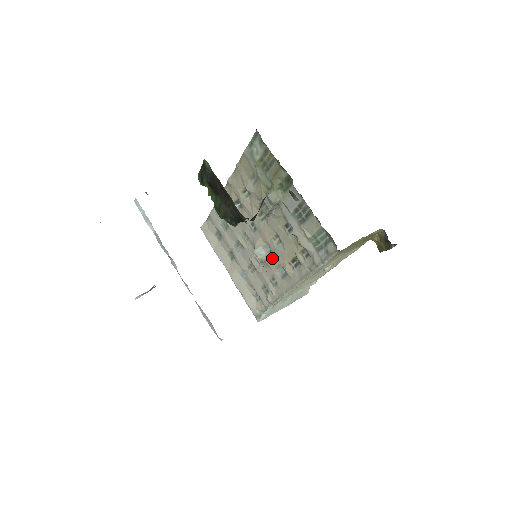
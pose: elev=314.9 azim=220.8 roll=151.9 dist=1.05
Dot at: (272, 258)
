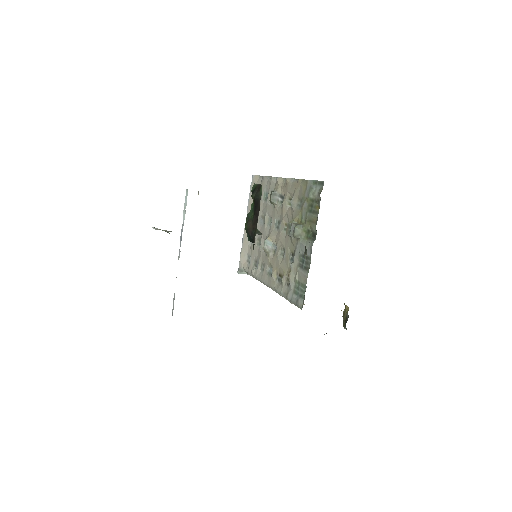
Dot at: (272, 256)
